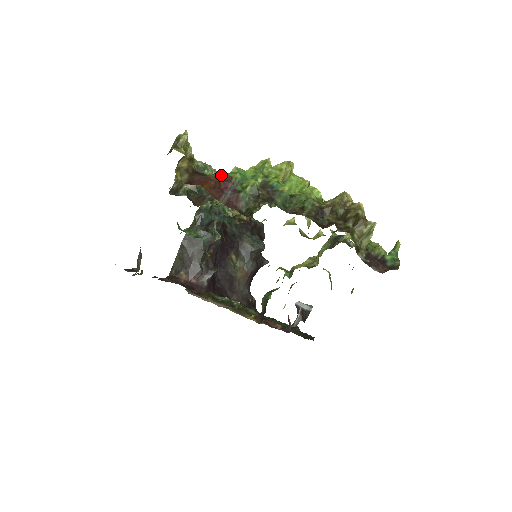
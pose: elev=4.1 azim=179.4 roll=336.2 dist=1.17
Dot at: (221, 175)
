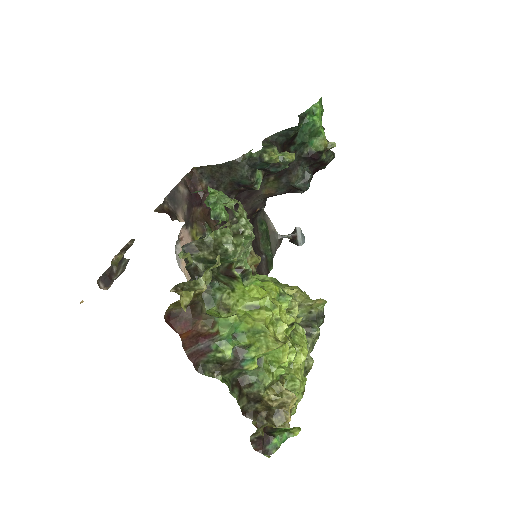
Dot at: (209, 329)
